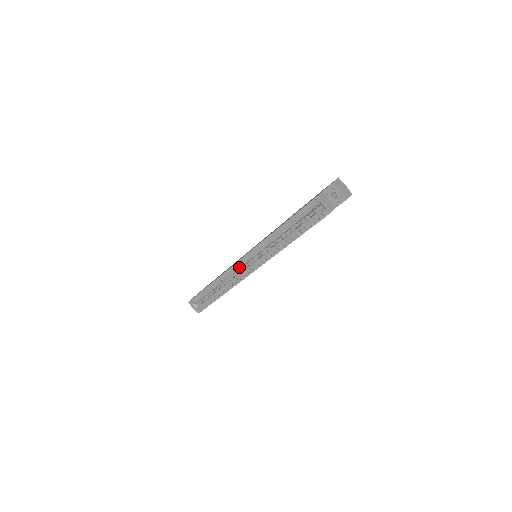
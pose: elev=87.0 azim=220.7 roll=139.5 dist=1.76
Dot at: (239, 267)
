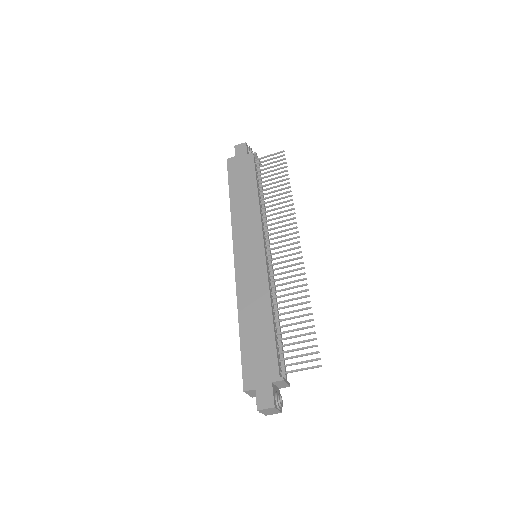
Dot at: occluded
